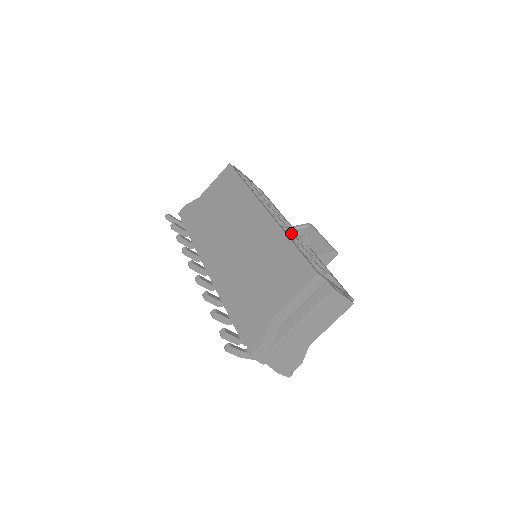
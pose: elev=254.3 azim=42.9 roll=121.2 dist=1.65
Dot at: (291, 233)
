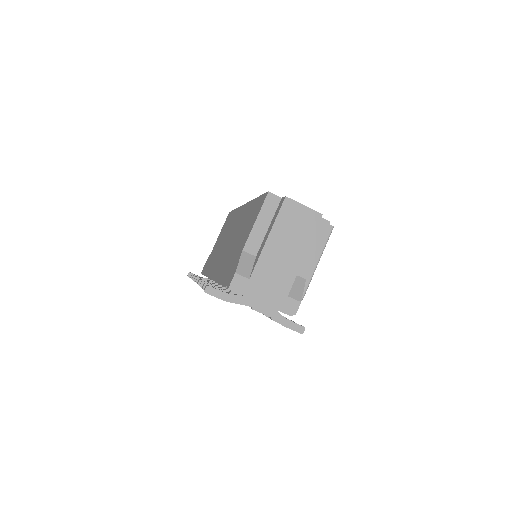
Dot at: occluded
